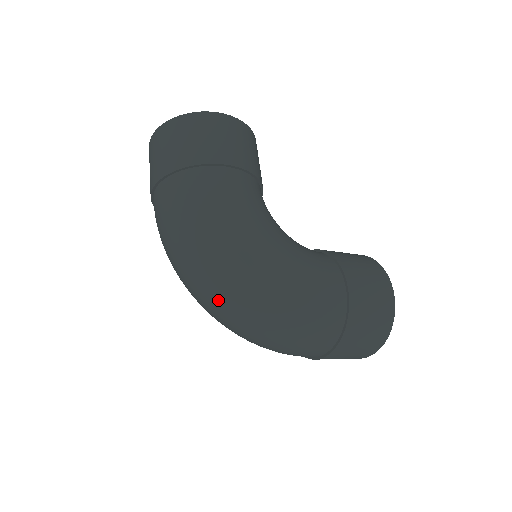
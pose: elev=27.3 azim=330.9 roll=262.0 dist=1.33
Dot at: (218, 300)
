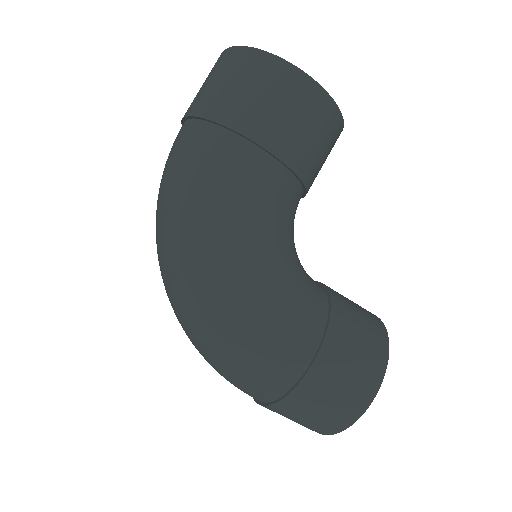
Dot at: (166, 284)
